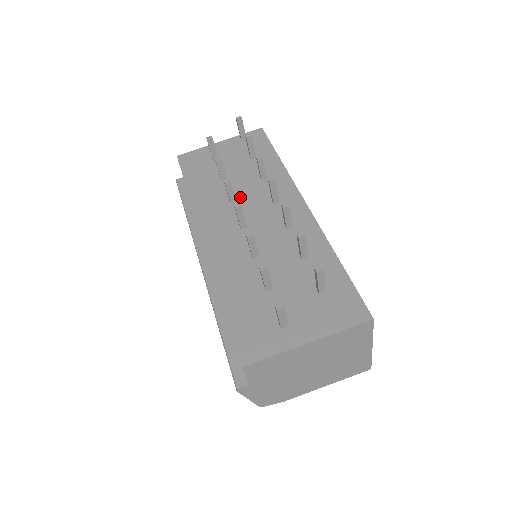
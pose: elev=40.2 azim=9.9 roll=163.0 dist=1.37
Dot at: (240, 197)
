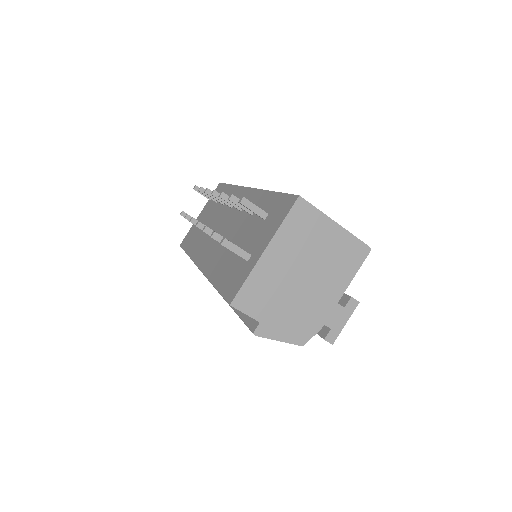
Dot at: (214, 226)
